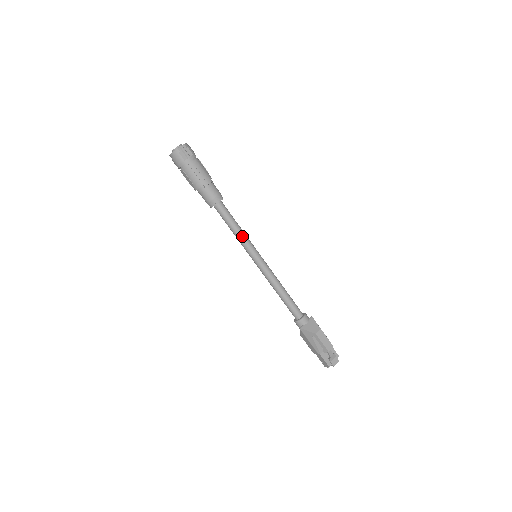
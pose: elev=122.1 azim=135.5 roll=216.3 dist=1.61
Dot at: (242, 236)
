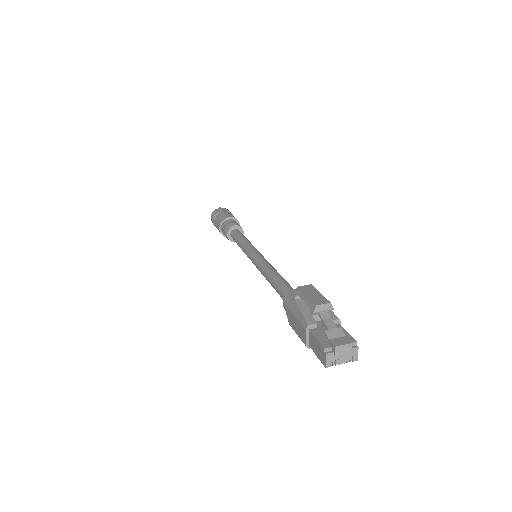
Dot at: (246, 242)
